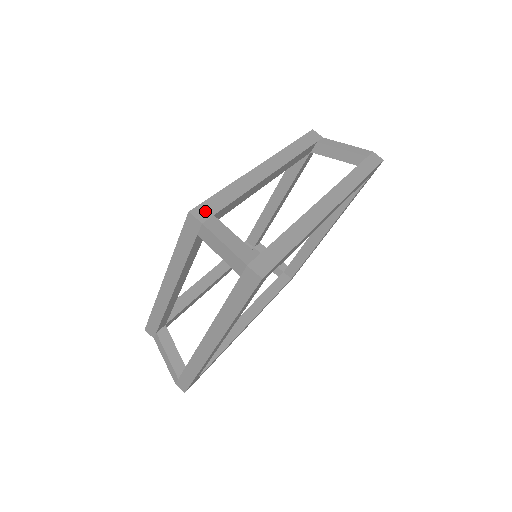
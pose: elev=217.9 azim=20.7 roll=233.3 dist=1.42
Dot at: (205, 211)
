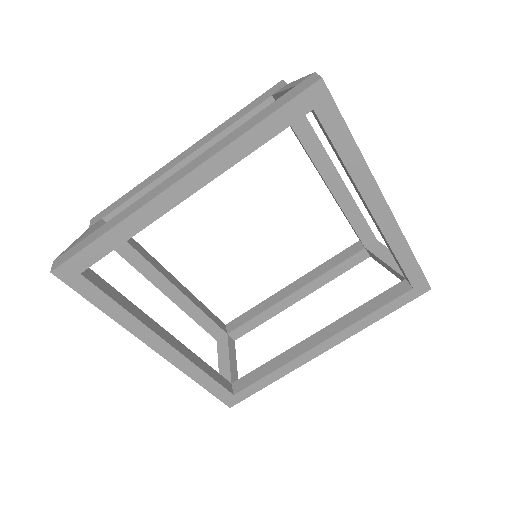
Dot at: occluded
